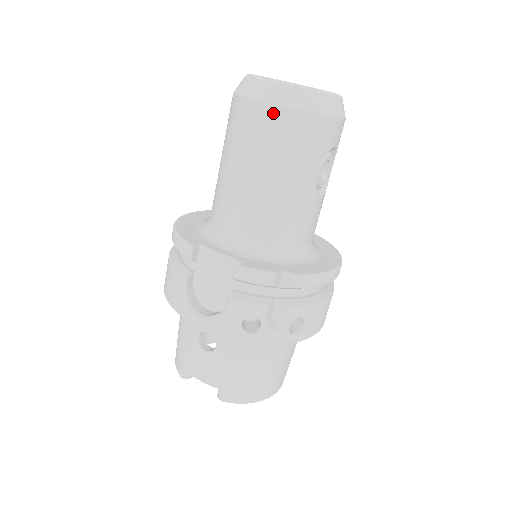
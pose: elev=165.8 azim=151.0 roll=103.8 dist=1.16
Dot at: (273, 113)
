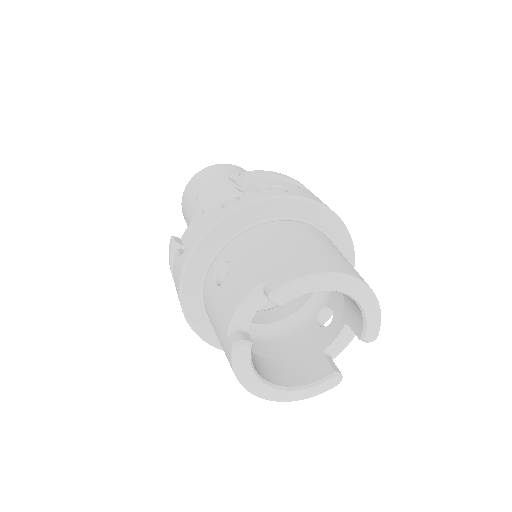
Dot at: (193, 179)
